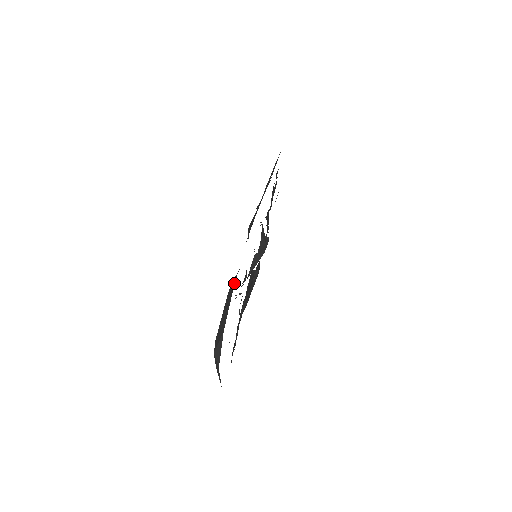
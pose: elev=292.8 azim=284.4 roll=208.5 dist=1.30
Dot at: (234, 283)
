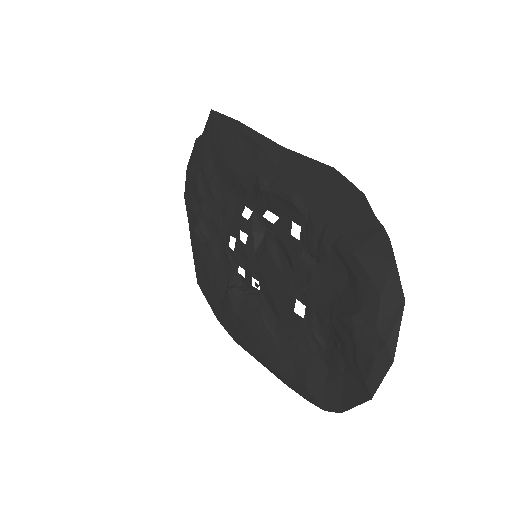
Dot at: (385, 237)
